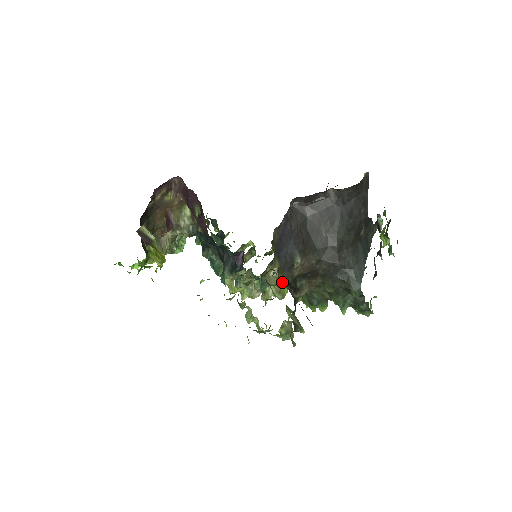
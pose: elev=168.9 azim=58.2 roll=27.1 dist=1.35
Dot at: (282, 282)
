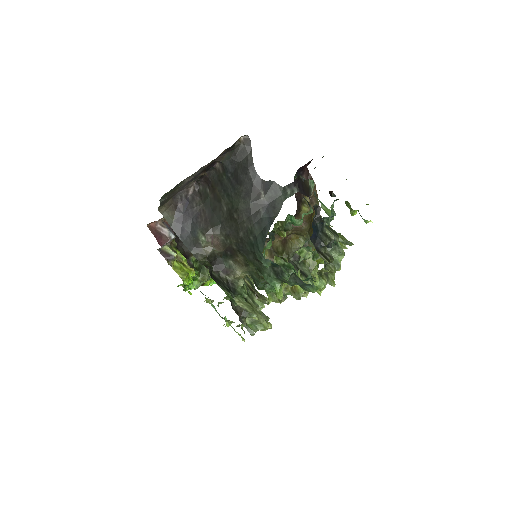
Dot at: occluded
